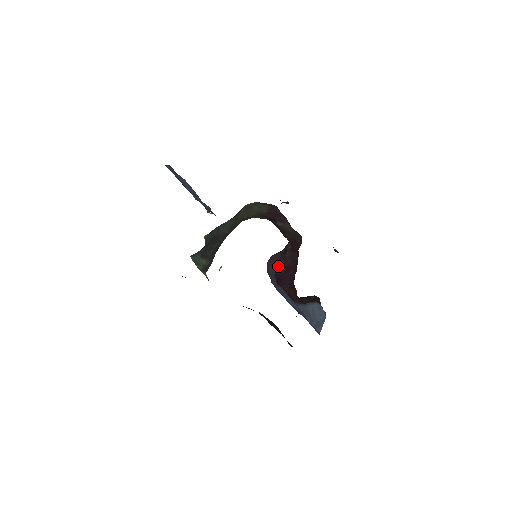
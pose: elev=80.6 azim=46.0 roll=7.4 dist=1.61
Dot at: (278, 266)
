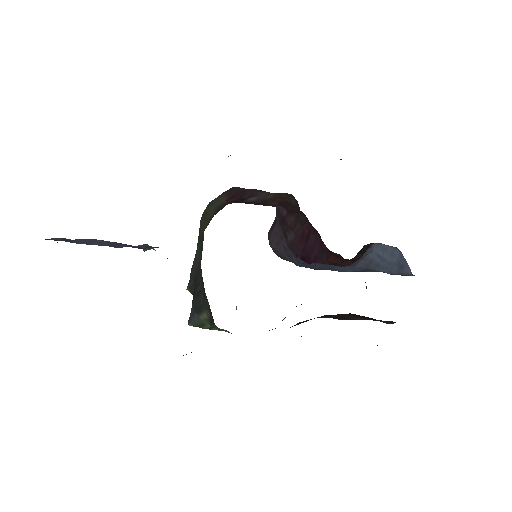
Dot at: (289, 243)
